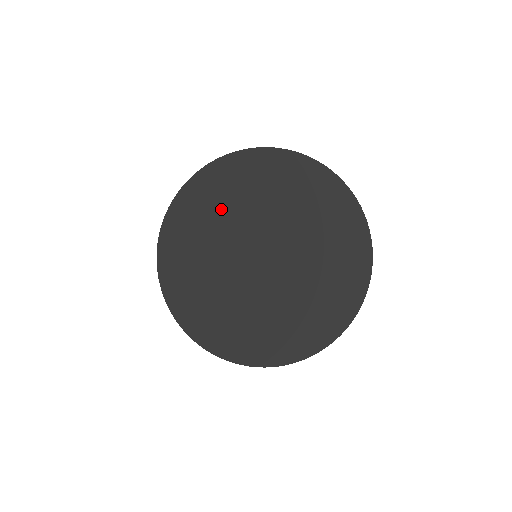
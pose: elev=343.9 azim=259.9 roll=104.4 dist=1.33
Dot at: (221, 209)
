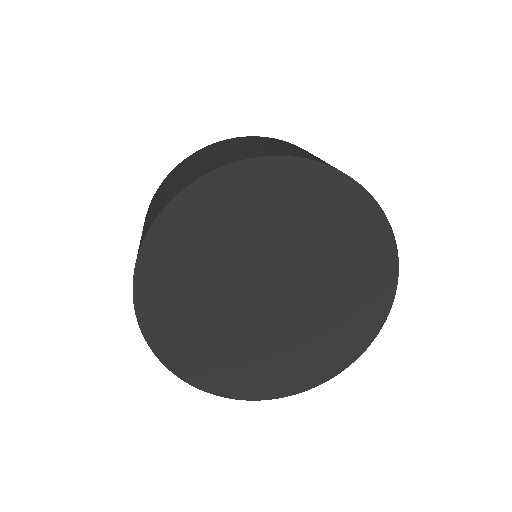
Dot at: (205, 245)
